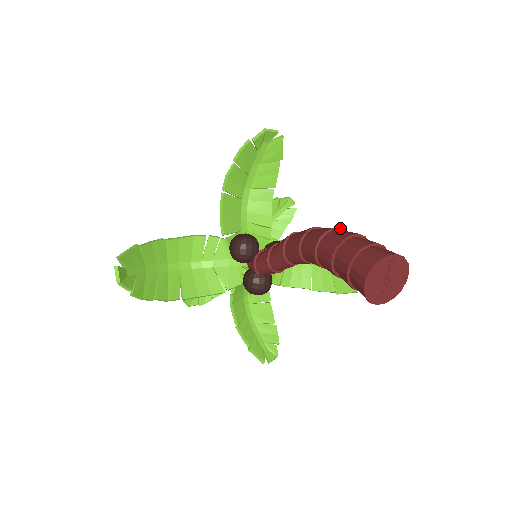
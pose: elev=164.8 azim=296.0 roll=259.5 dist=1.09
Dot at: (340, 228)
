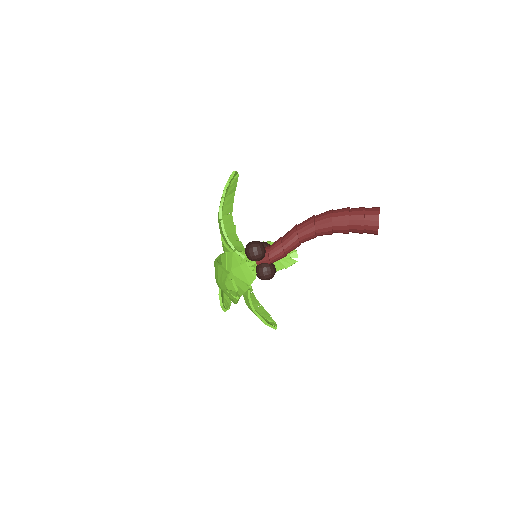
Dot at: (332, 210)
